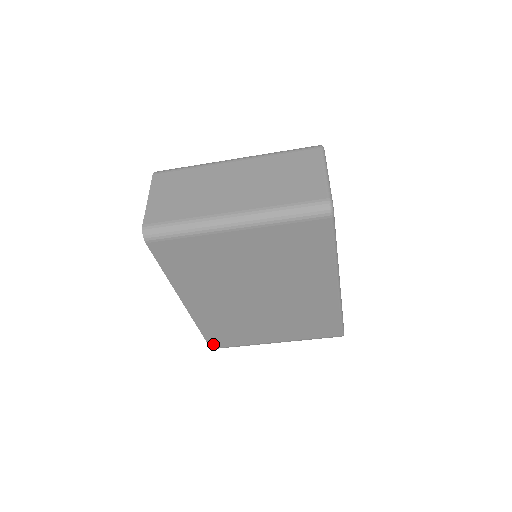
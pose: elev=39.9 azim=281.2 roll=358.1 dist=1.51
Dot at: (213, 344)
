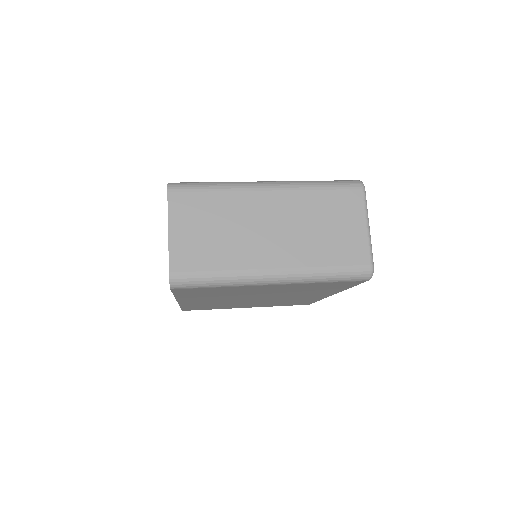
Dot at: occluded
